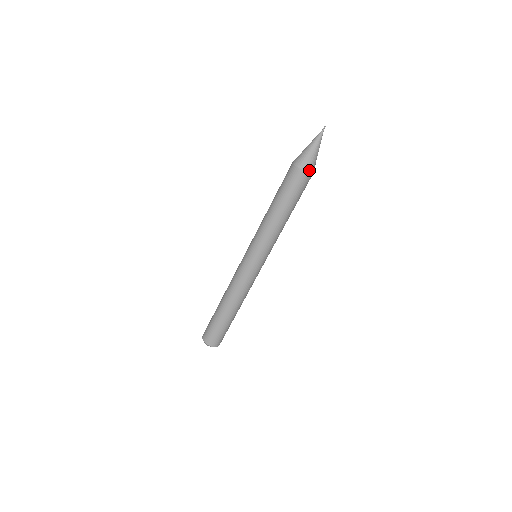
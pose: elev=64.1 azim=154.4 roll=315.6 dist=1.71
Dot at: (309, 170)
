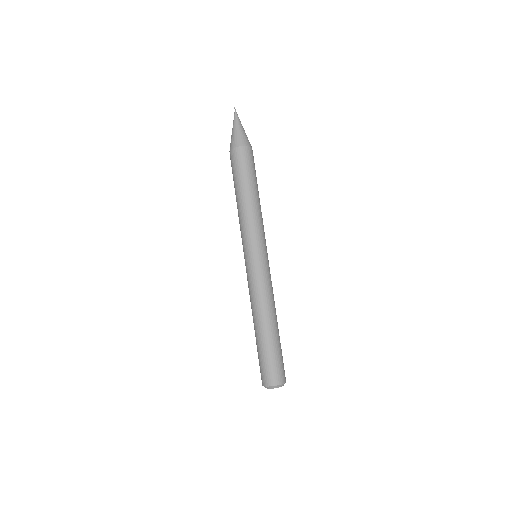
Dot at: (251, 146)
